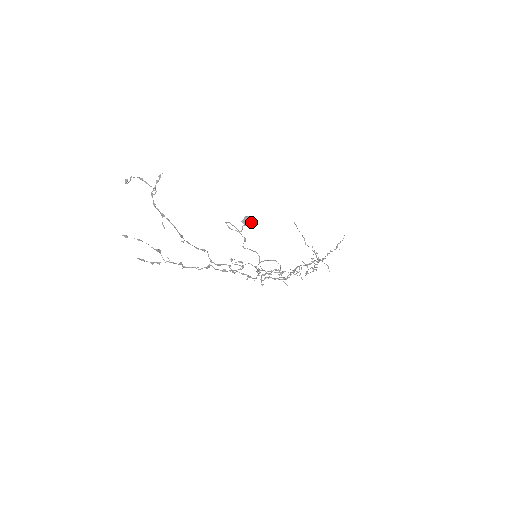
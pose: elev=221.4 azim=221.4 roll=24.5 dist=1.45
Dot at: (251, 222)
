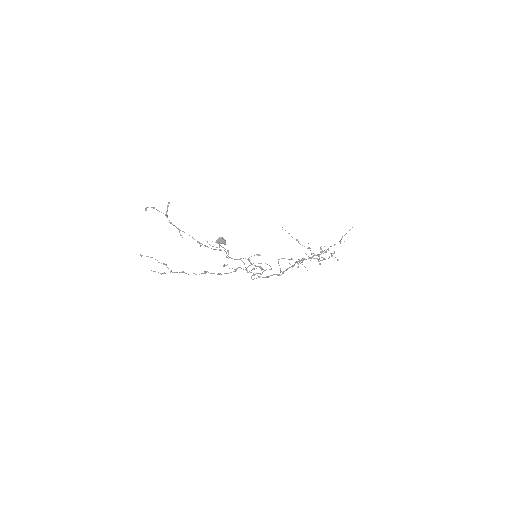
Dot at: (222, 242)
